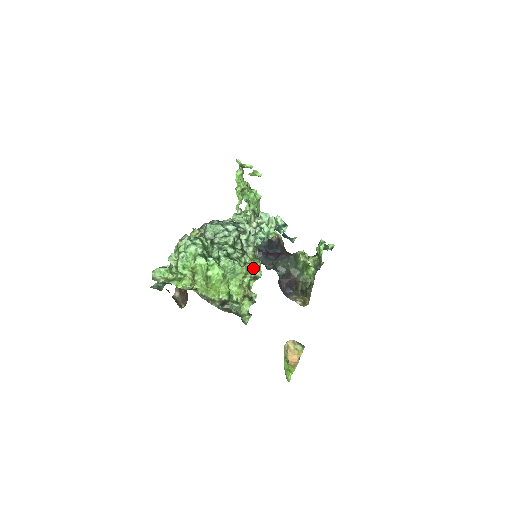
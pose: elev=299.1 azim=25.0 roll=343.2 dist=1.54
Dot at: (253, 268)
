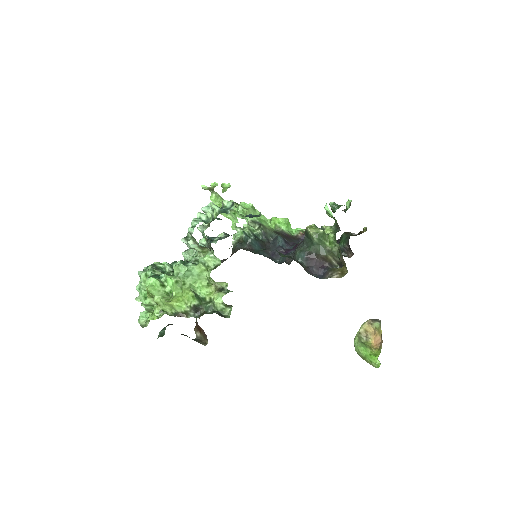
Dot at: (206, 259)
